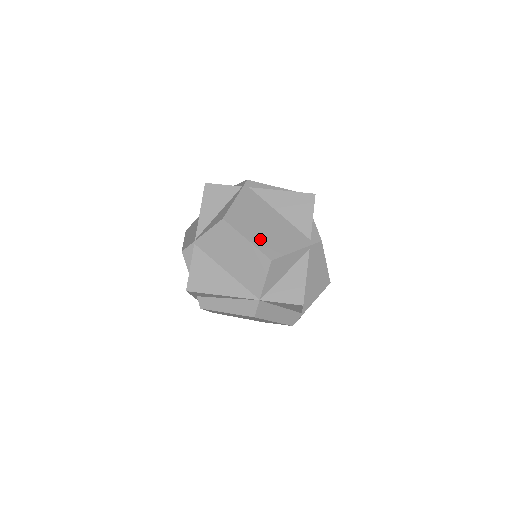
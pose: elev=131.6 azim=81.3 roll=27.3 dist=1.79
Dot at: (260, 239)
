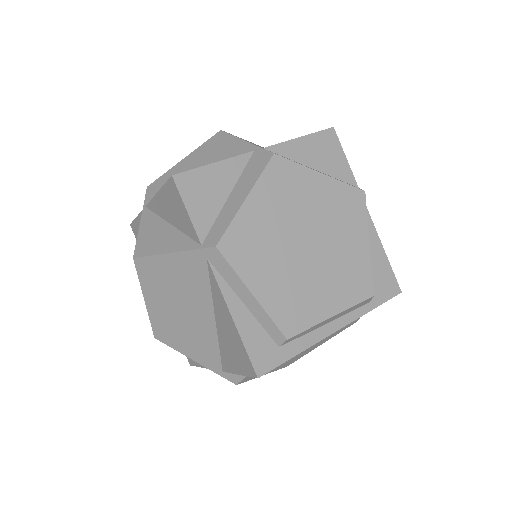
Dot at: (160, 315)
